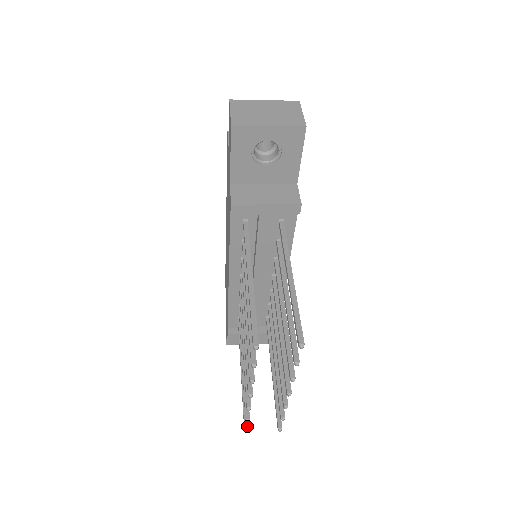
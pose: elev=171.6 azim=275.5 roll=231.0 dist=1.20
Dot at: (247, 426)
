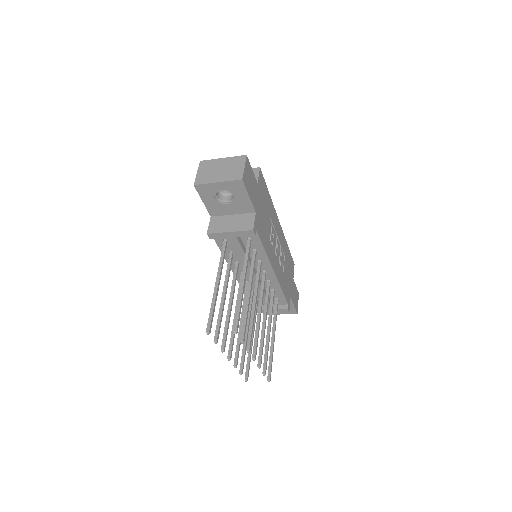
Dot at: (247, 377)
